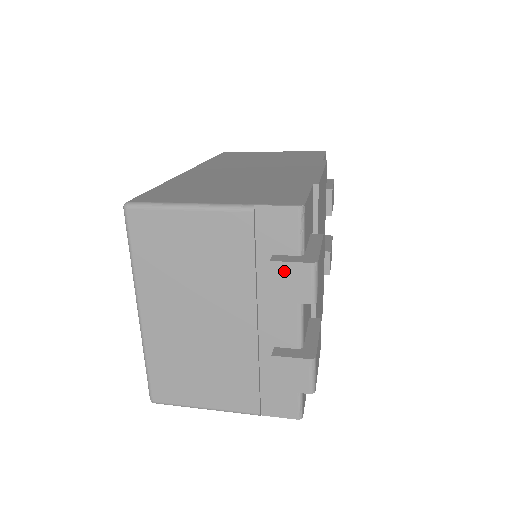
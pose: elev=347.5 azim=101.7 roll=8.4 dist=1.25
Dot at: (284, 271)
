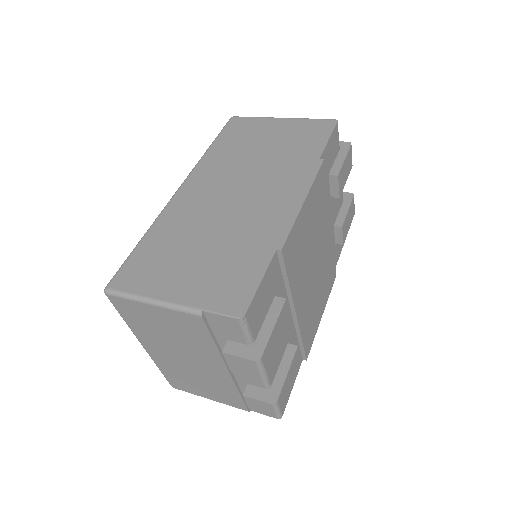
Dot at: (235, 360)
